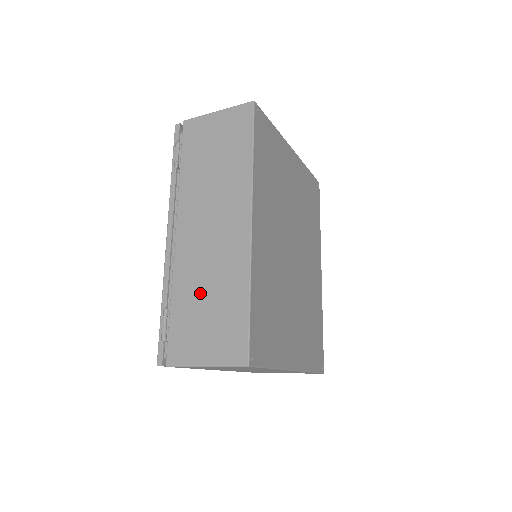
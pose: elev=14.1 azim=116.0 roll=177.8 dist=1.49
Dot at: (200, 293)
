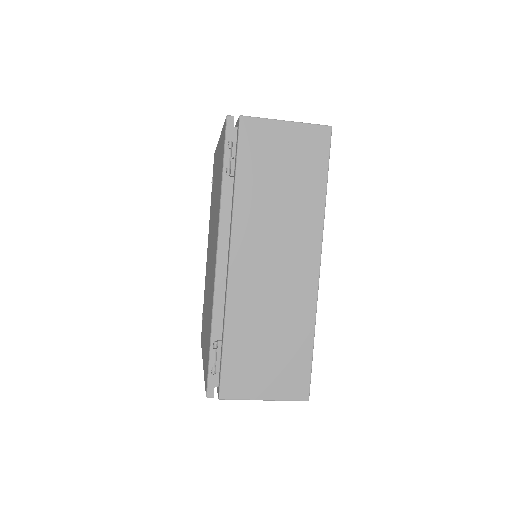
Dot at: (261, 330)
